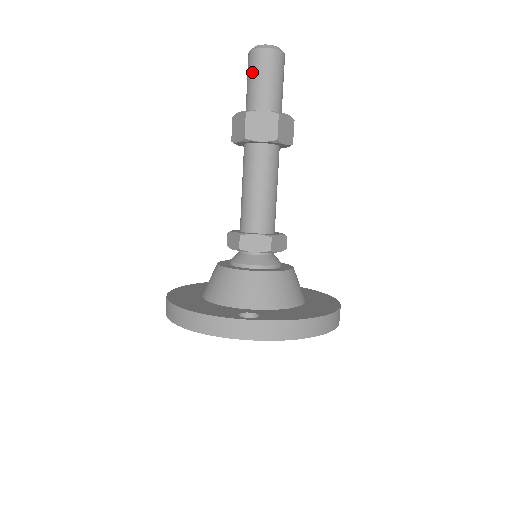
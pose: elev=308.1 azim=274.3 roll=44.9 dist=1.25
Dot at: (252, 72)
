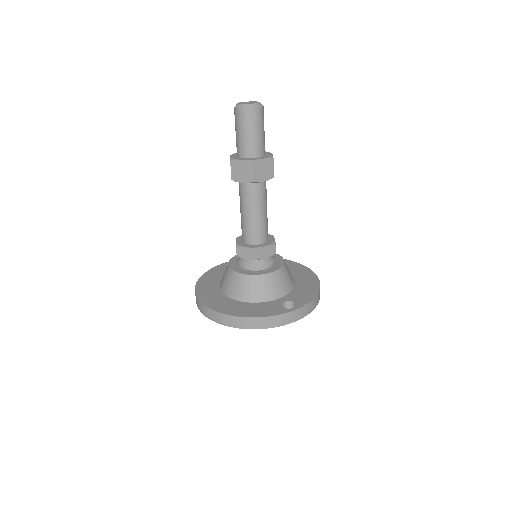
Dot at: (247, 127)
